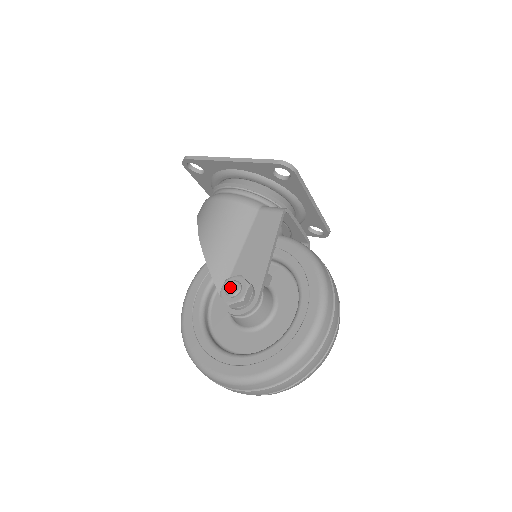
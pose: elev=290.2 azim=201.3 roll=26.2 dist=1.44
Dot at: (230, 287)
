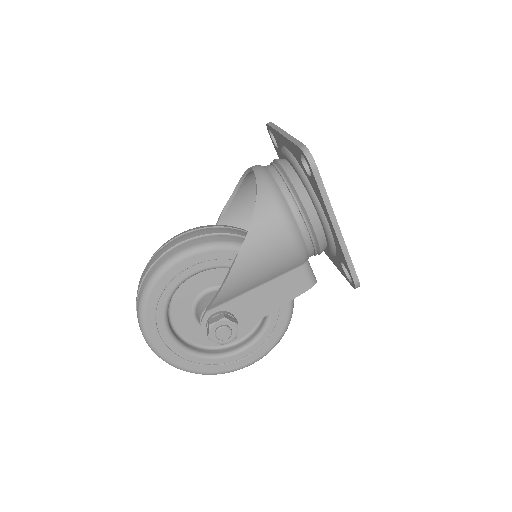
Dot at: (223, 332)
